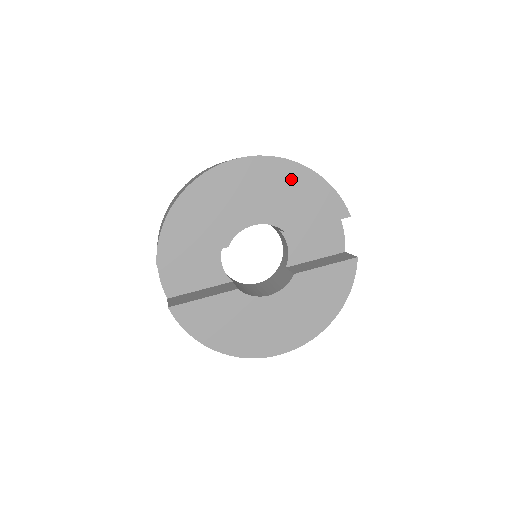
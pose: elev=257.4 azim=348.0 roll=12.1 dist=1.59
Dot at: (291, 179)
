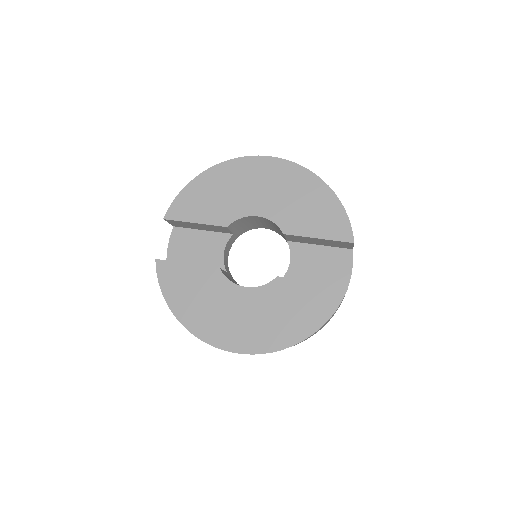
Dot at: (306, 188)
